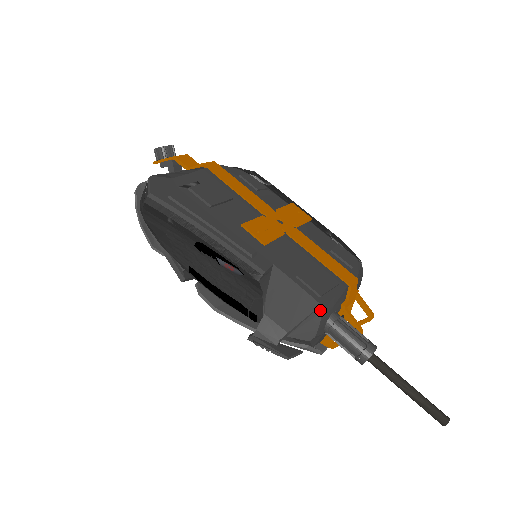
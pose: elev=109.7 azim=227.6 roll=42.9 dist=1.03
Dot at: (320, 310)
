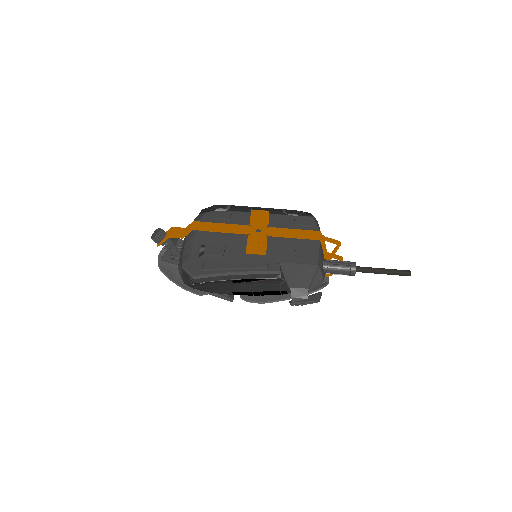
Dot at: (318, 268)
